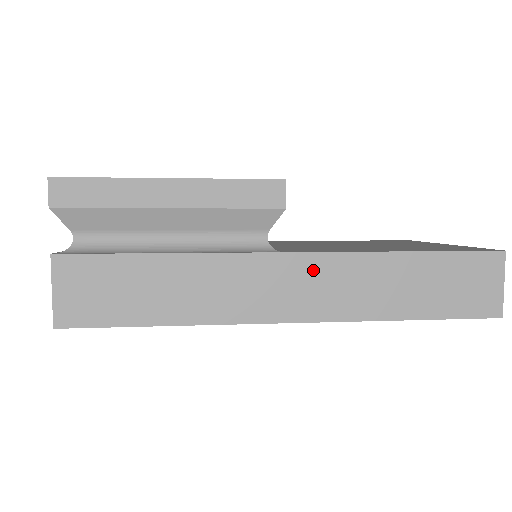
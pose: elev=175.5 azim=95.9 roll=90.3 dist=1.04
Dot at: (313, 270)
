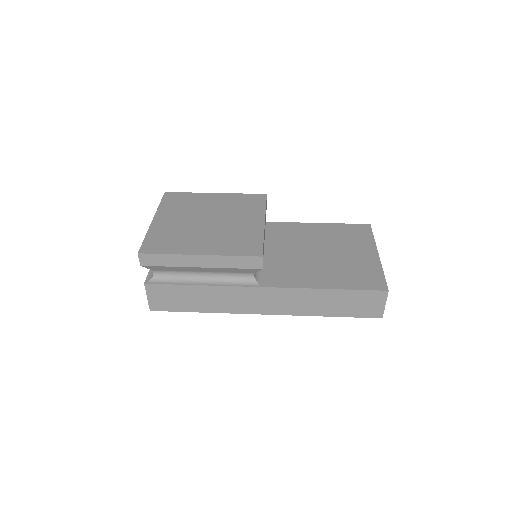
Dot at: (277, 295)
